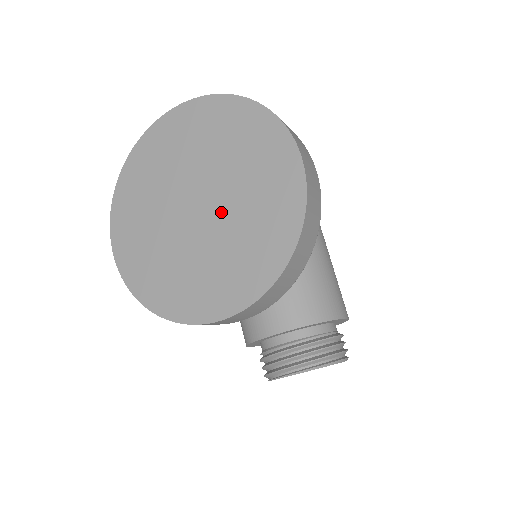
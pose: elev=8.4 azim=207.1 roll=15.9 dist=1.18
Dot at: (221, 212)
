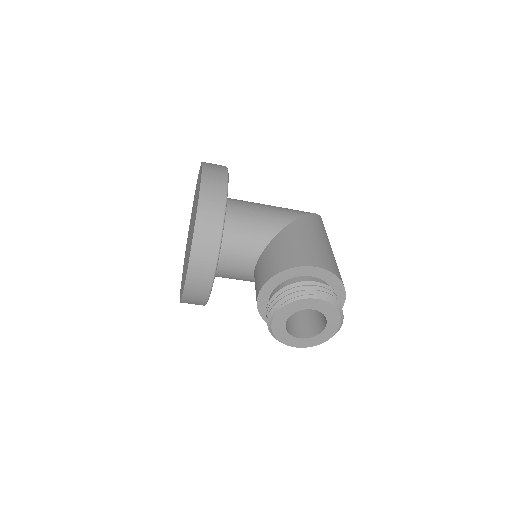
Dot at: occluded
